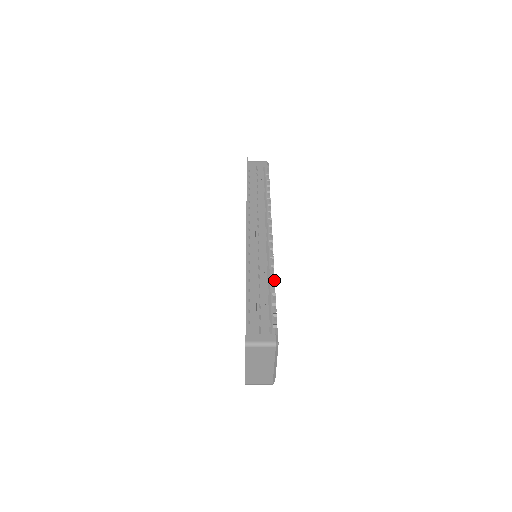
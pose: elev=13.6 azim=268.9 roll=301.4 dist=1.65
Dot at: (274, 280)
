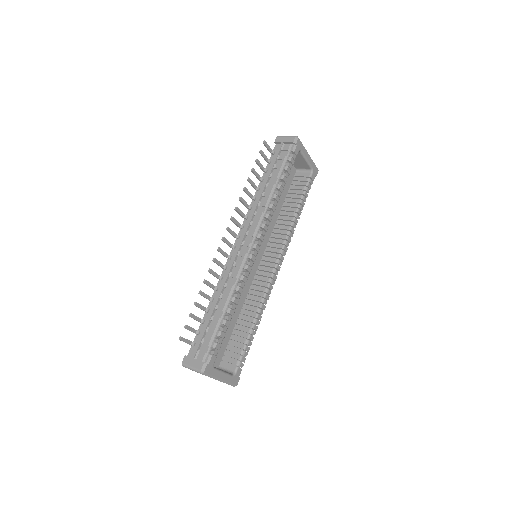
Dot at: (233, 301)
